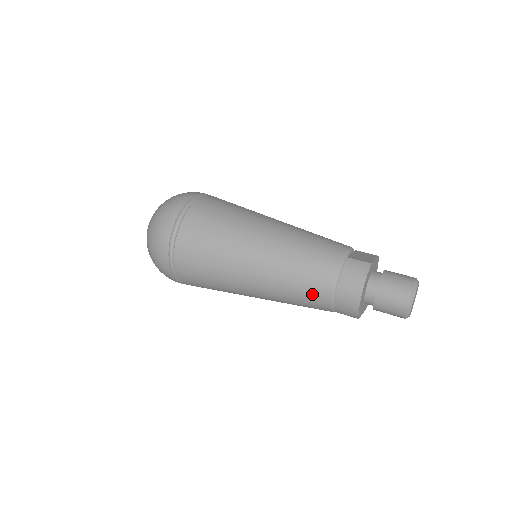
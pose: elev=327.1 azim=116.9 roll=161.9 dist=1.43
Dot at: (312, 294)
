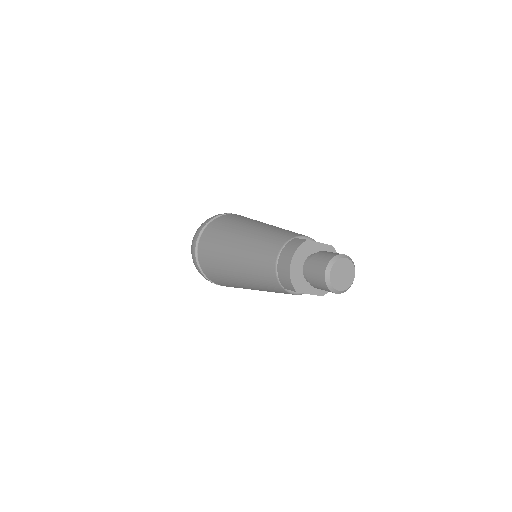
Dot at: (265, 268)
